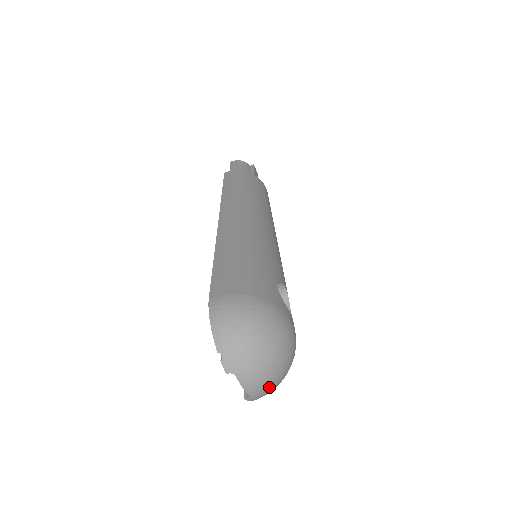
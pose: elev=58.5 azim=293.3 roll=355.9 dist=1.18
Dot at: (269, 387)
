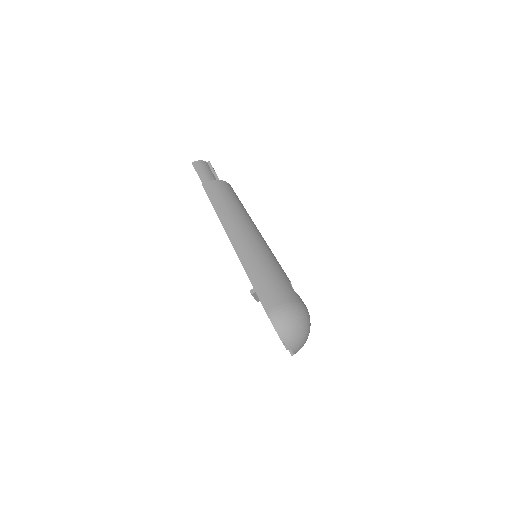
Dot at: occluded
